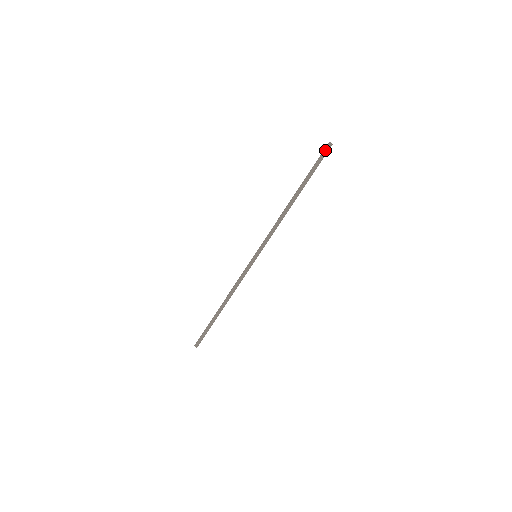
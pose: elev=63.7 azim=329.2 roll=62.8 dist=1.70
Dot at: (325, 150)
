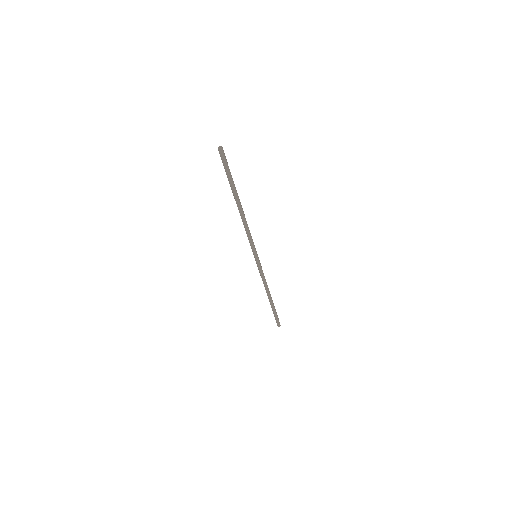
Dot at: (221, 157)
